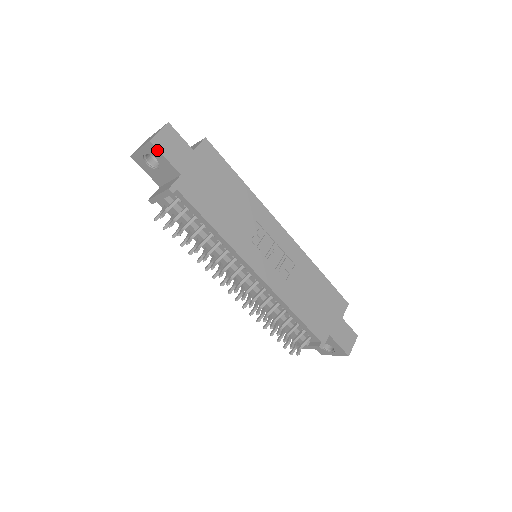
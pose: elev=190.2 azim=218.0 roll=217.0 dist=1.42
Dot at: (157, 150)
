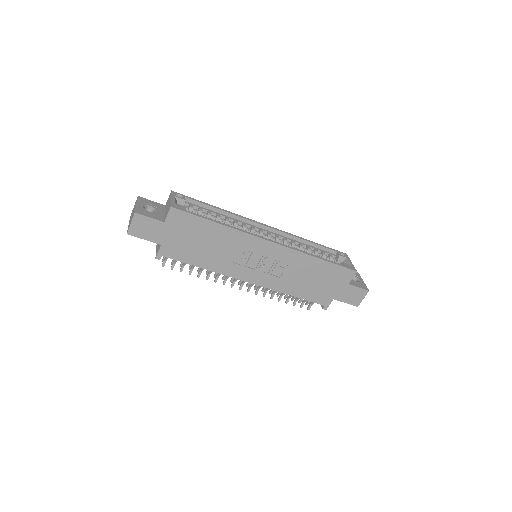
Dot at: (136, 236)
